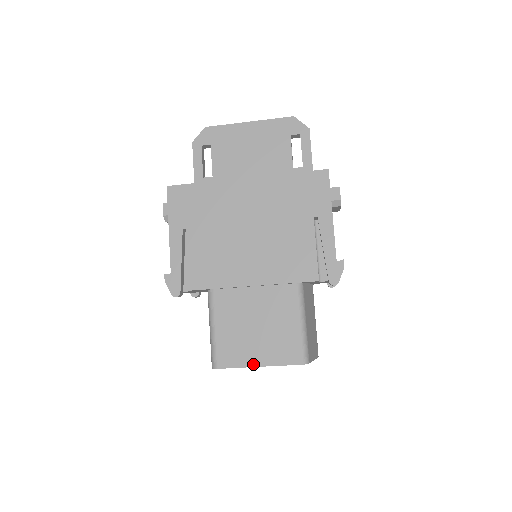
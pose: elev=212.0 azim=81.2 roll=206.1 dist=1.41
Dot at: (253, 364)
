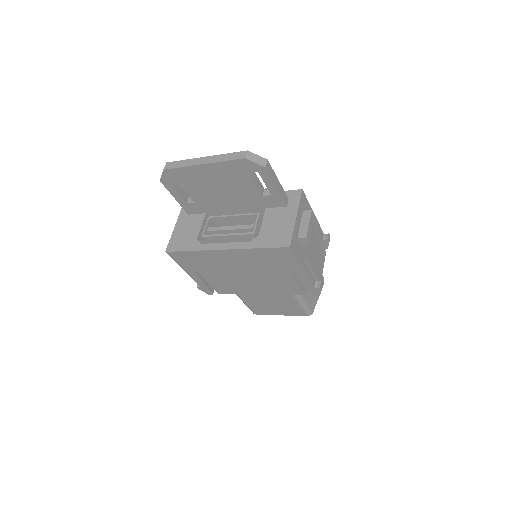
Dot at: (276, 314)
